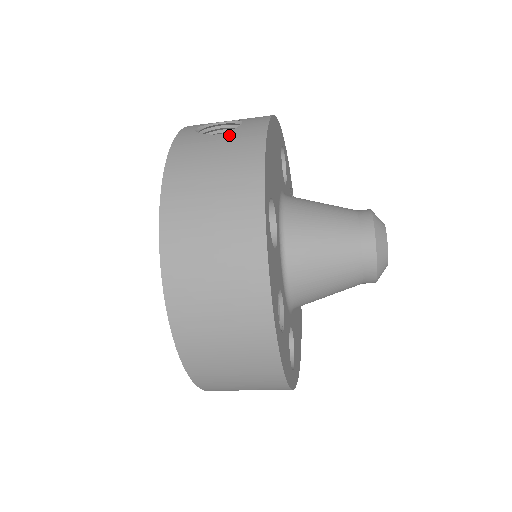
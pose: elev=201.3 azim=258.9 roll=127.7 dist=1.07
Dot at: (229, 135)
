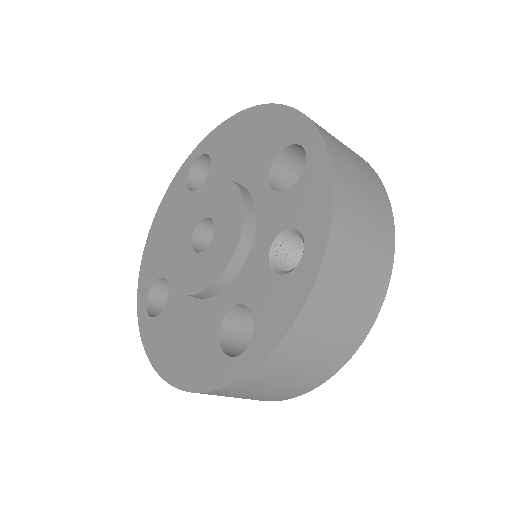
Dot at: occluded
